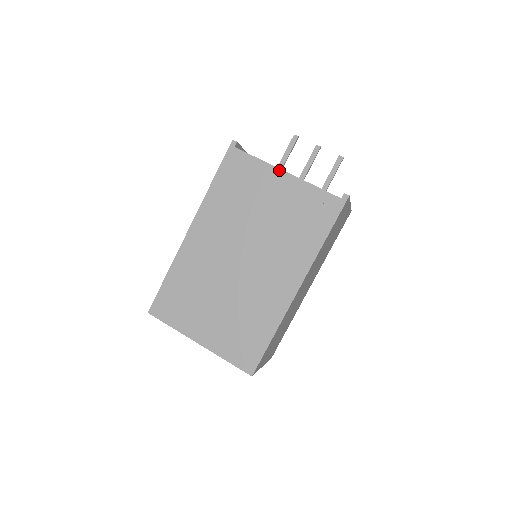
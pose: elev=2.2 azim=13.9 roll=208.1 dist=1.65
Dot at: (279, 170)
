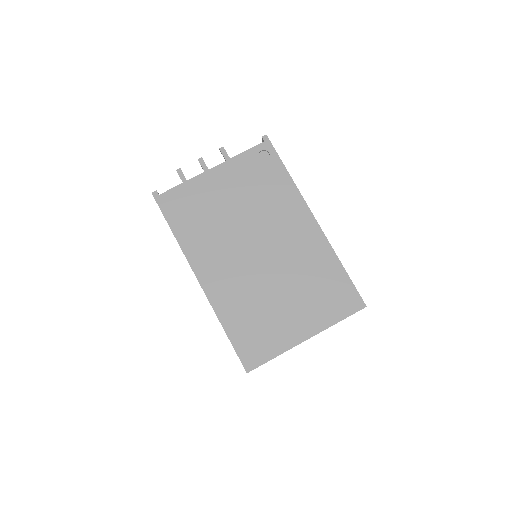
Dot at: (206, 172)
